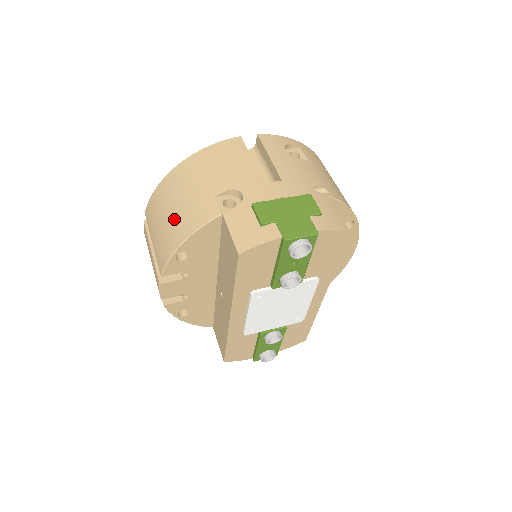
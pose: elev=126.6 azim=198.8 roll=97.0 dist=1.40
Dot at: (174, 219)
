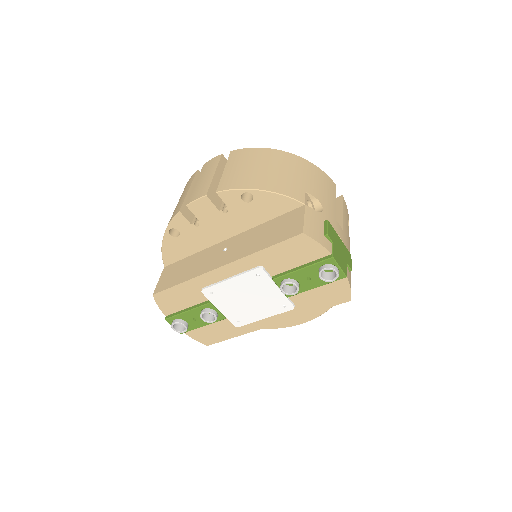
Dot at: (266, 174)
